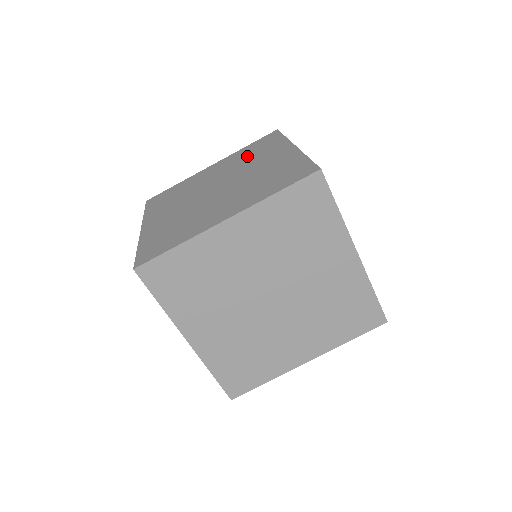
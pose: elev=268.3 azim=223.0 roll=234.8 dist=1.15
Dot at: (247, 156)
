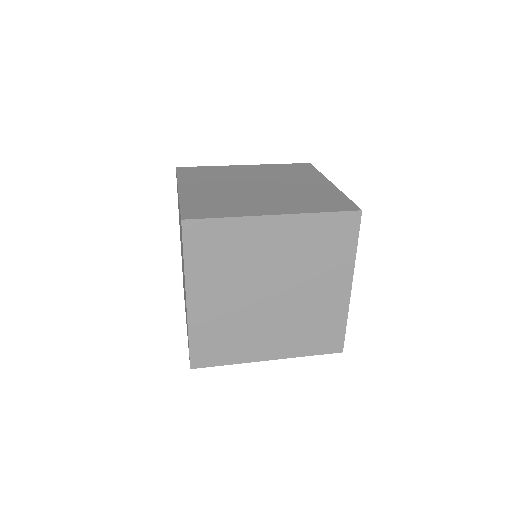
Dot at: (314, 250)
